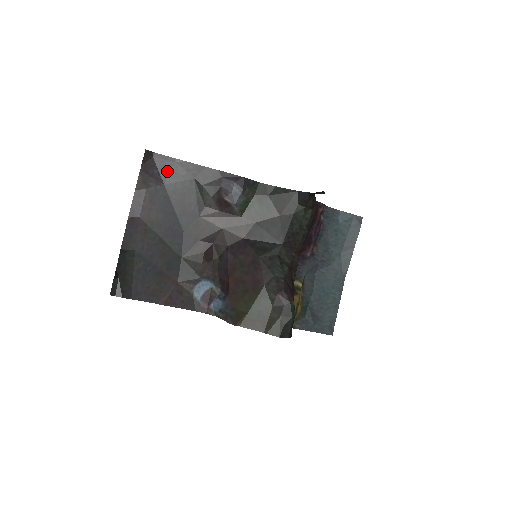
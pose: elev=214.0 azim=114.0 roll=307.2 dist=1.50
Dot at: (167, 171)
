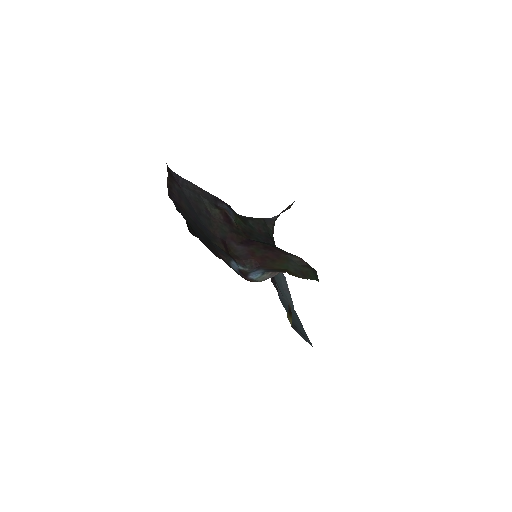
Dot at: (182, 183)
